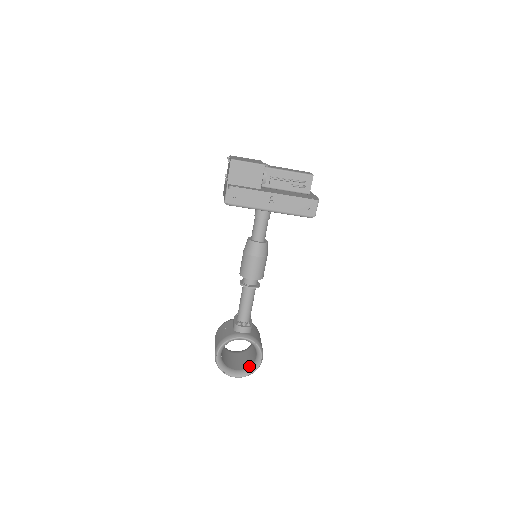
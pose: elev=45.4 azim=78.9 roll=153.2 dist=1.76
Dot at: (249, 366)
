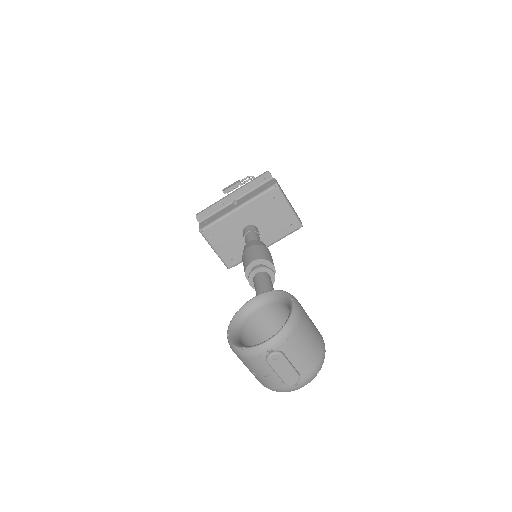
Dot at: occluded
